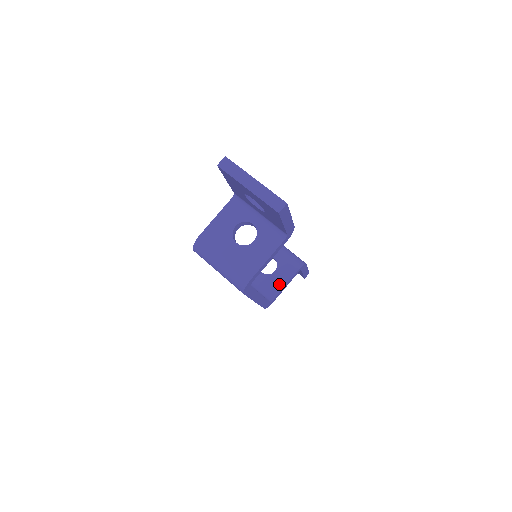
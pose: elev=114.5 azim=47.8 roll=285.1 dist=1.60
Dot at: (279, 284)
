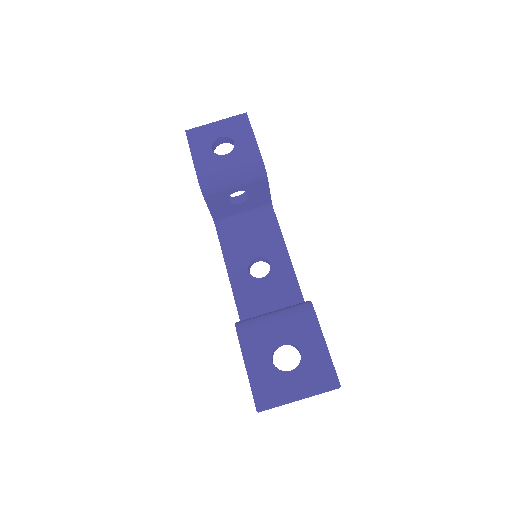
Dot at: (264, 196)
